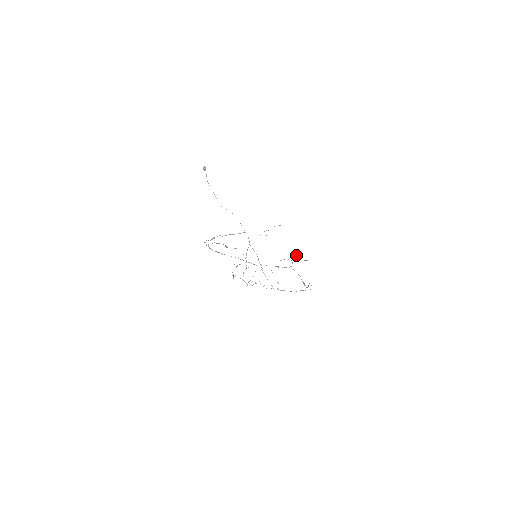
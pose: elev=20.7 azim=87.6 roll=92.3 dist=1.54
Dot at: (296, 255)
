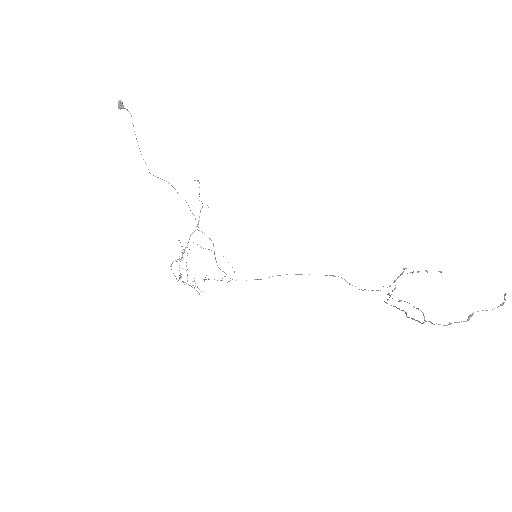
Dot at: (419, 271)
